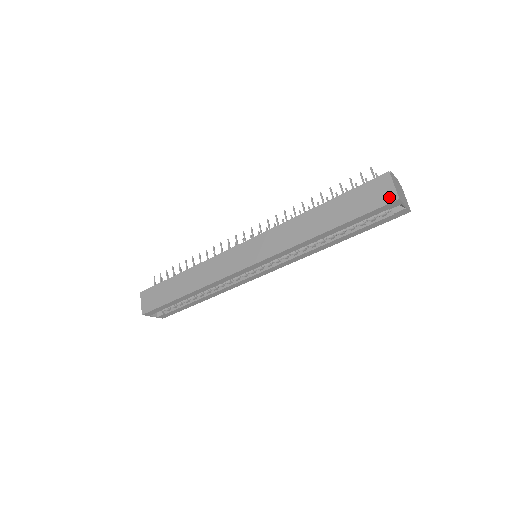
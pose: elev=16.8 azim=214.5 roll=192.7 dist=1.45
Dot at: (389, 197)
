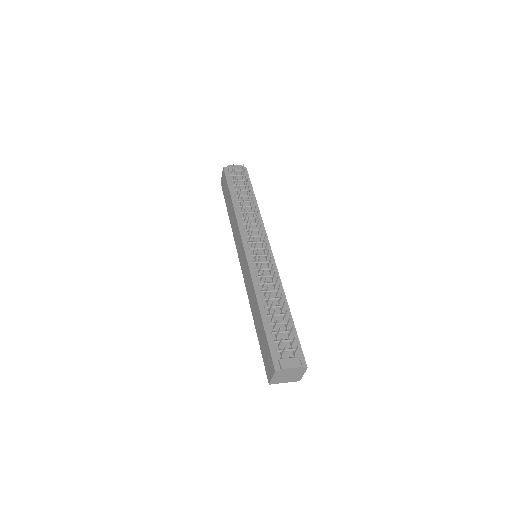
Dot at: (268, 375)
